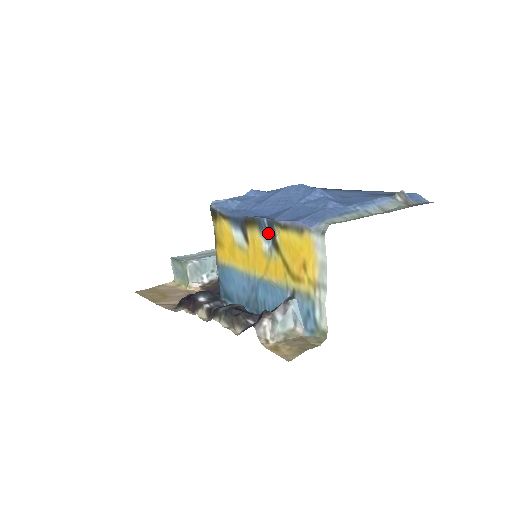
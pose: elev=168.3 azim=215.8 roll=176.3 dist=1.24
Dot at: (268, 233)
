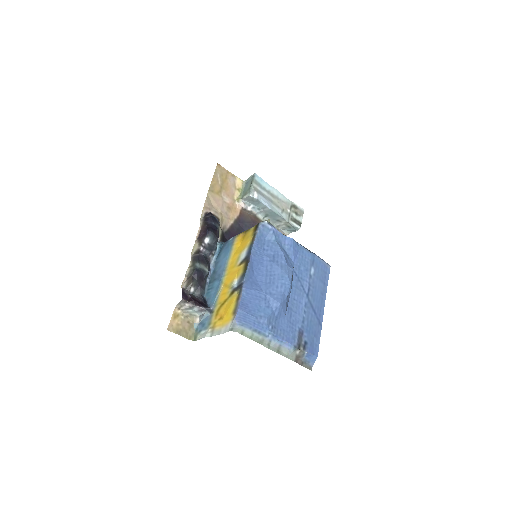
Dot at: (239, 283)
